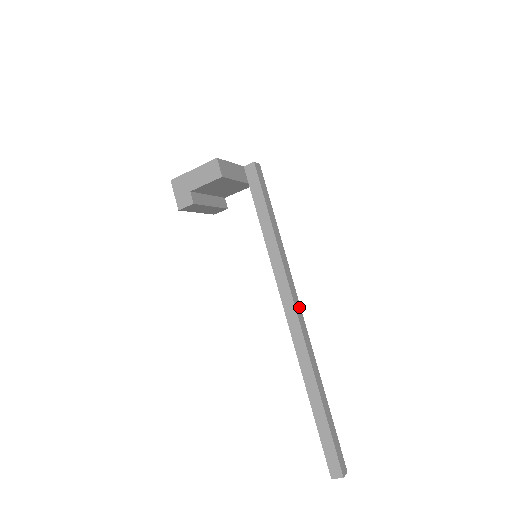
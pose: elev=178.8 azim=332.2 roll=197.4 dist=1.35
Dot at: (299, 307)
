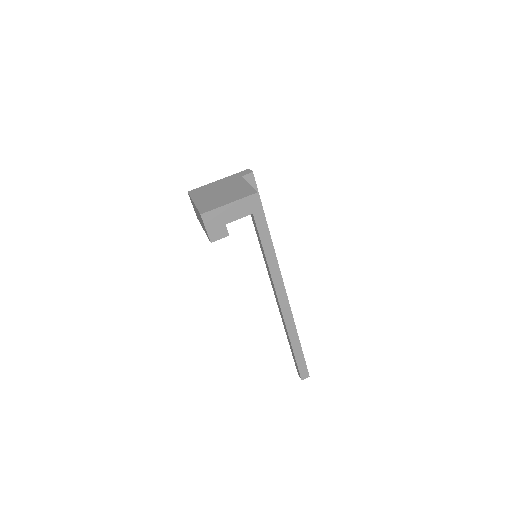
Dot at: occluded
